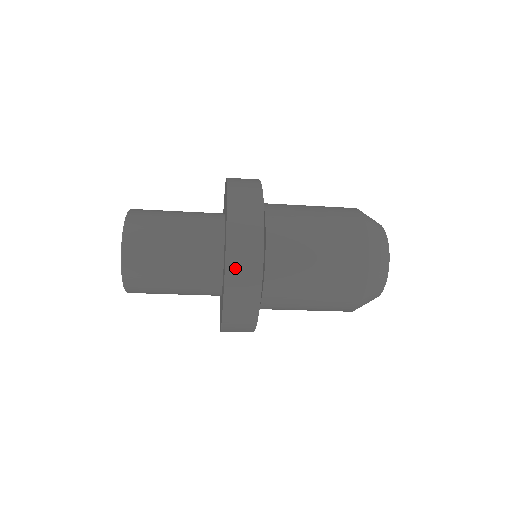
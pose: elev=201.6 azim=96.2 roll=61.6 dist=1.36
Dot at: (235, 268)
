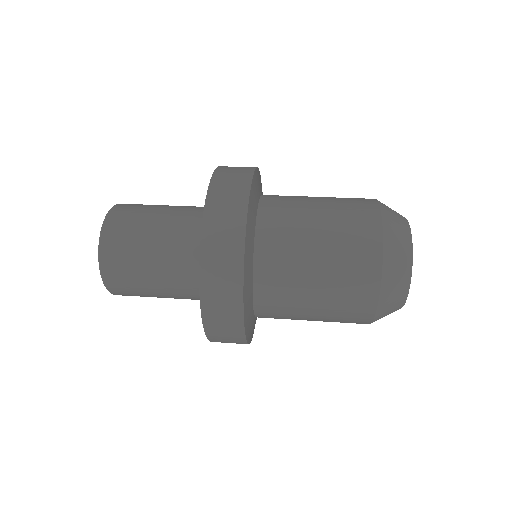
Dot at: (218, 340)
